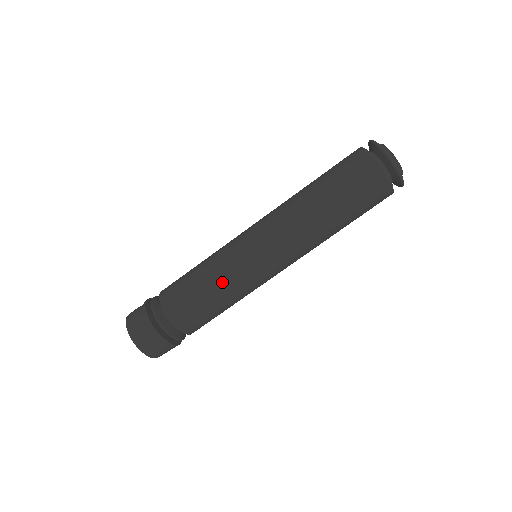
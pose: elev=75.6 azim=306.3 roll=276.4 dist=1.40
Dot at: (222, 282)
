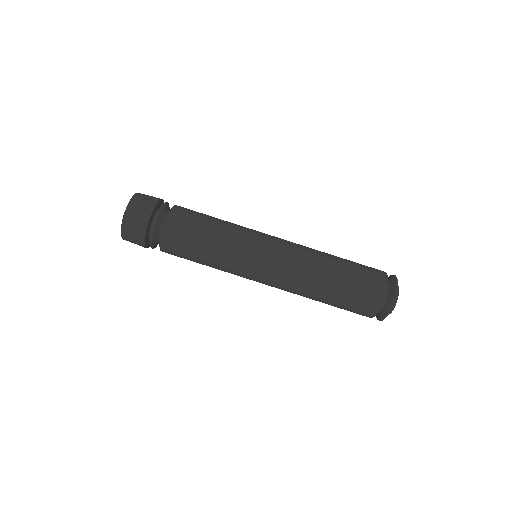
Dot at: (220, 255)
